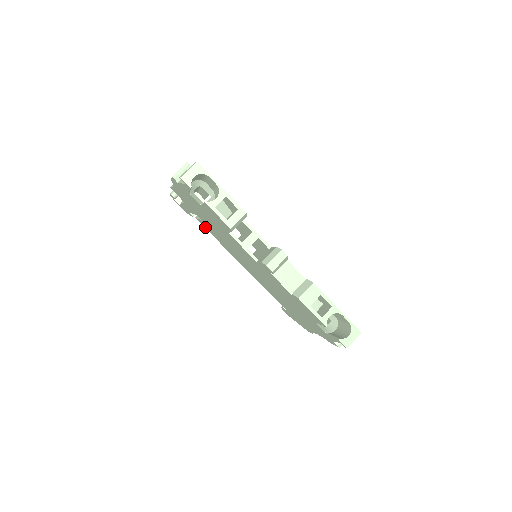
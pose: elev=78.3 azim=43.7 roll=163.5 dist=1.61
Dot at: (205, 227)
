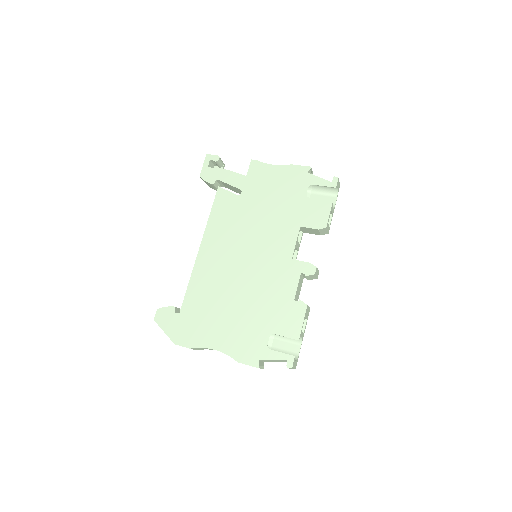
Dot at: (219, 199)
